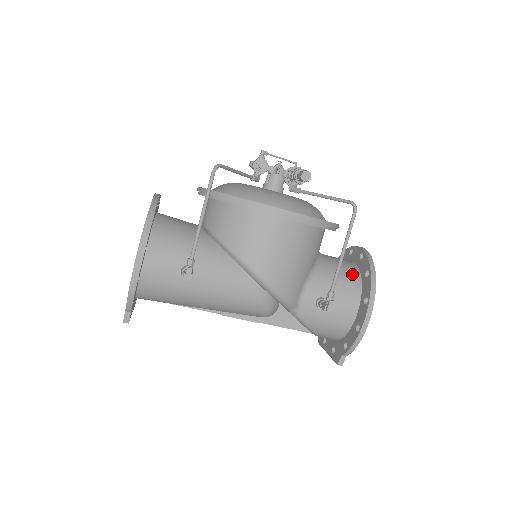
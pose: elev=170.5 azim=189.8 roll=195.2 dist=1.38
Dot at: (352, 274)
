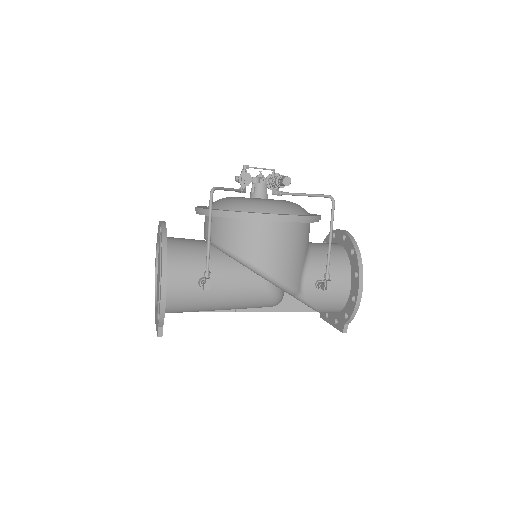
Dot at: (340, 255)
